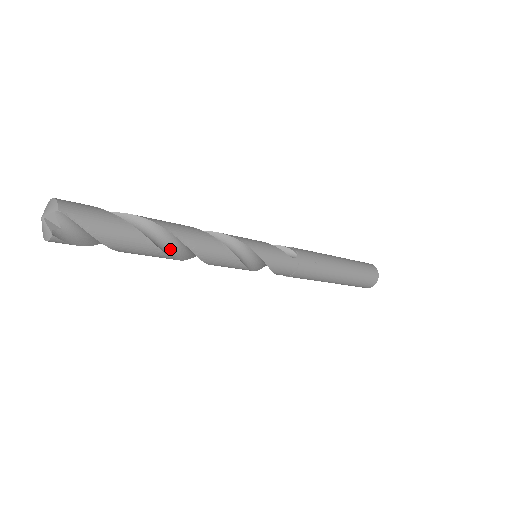
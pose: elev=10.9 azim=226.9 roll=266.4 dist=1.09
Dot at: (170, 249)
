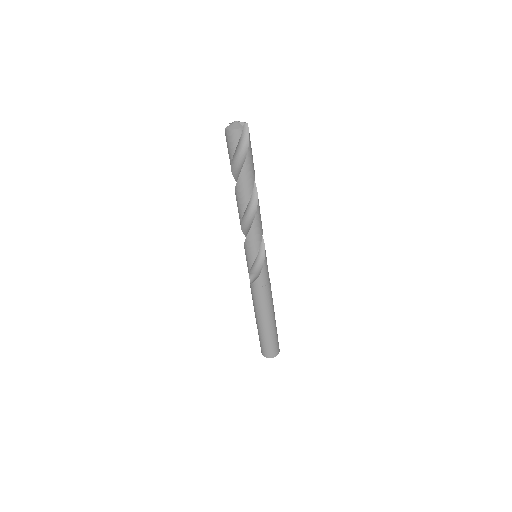
Dot at: (250, 196)
